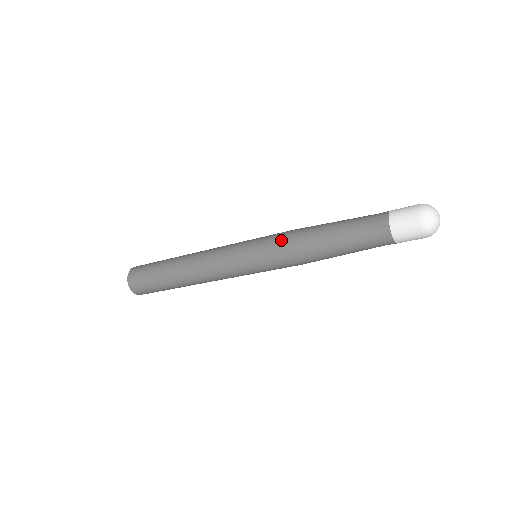
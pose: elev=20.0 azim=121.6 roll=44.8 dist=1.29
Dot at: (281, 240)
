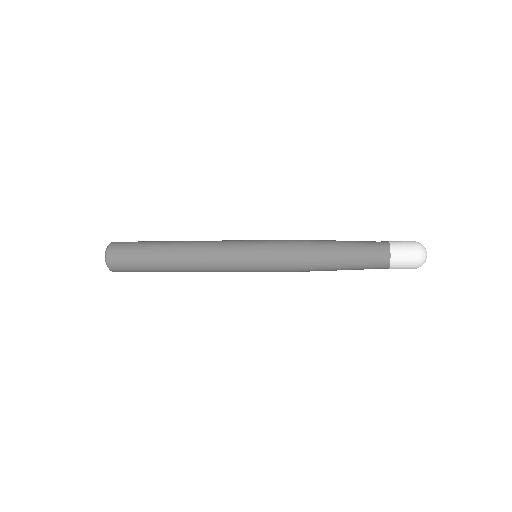
Dot at: (291, 240)
